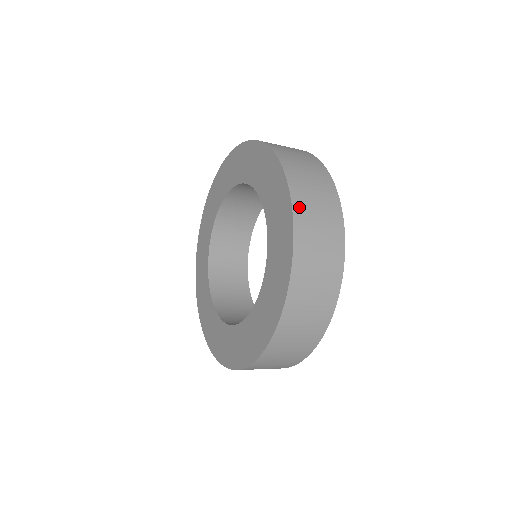
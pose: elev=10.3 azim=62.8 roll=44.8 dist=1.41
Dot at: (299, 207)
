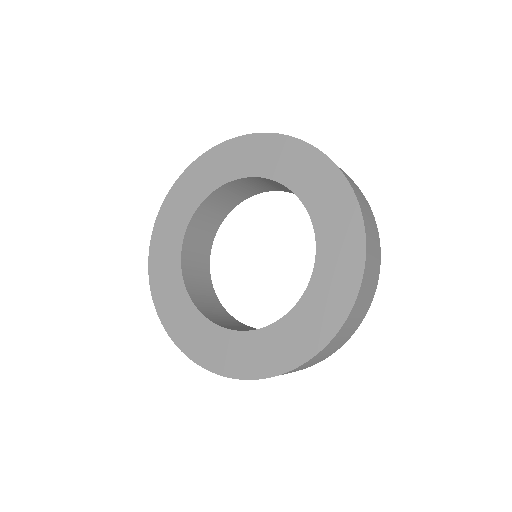
Dot at: (337, 337)
